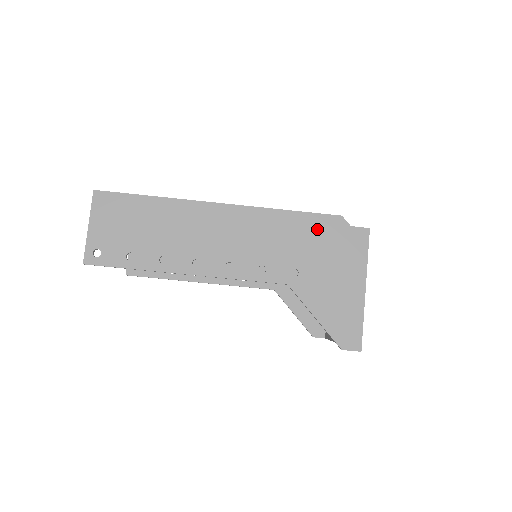
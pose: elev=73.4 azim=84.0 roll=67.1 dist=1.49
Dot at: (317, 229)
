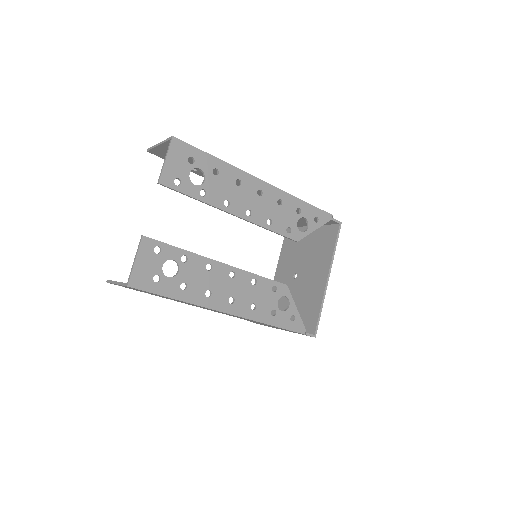
Dot at: (284, 329)
